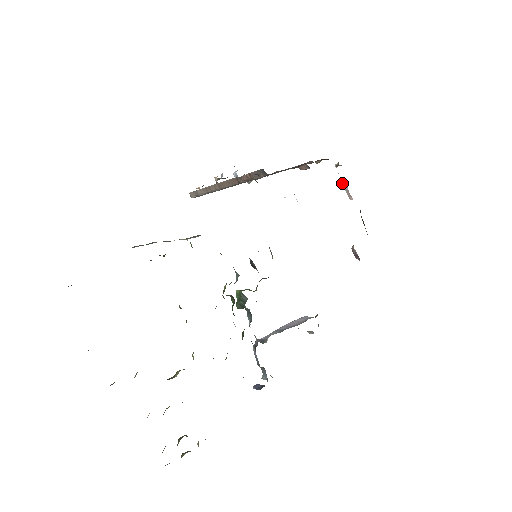
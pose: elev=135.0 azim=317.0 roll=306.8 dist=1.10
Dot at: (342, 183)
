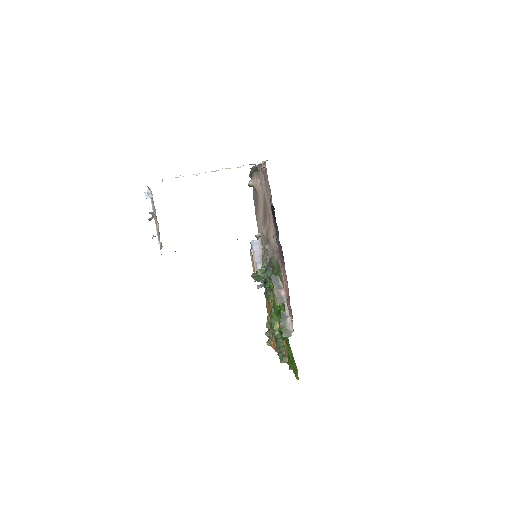
Dot at: occluded
